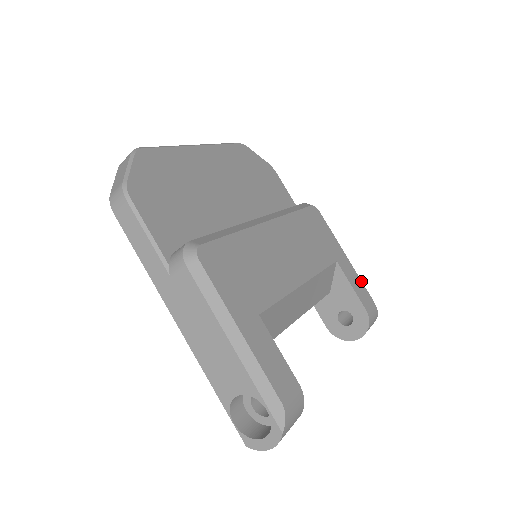
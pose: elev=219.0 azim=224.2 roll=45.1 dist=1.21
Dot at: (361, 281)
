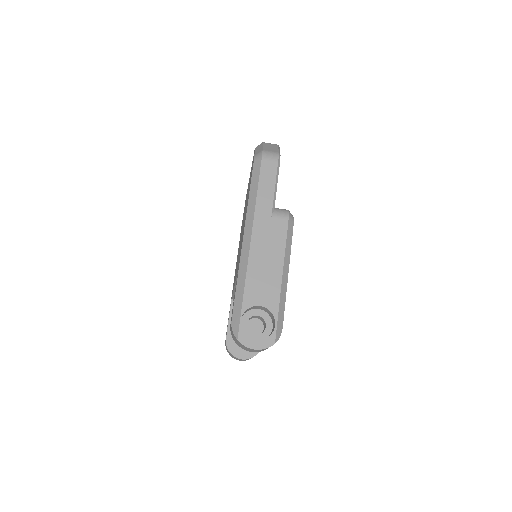
Dot at: occluded
